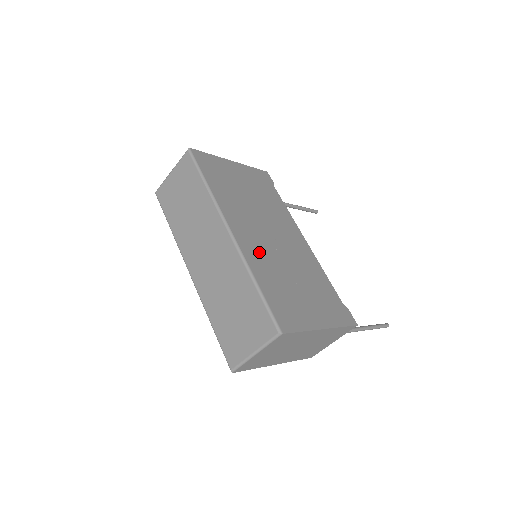
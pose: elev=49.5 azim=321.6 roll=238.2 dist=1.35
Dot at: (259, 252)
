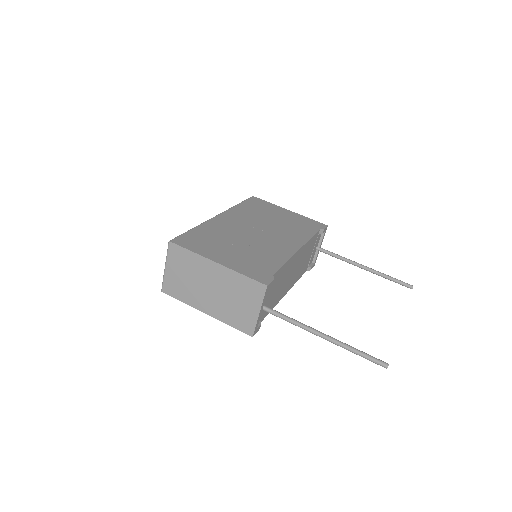
Dot at: (225, 227)
